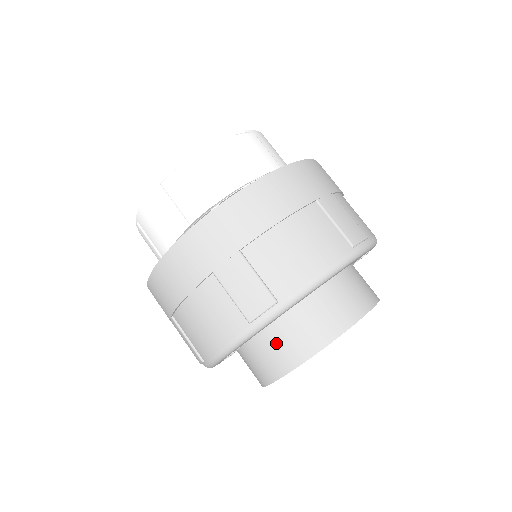
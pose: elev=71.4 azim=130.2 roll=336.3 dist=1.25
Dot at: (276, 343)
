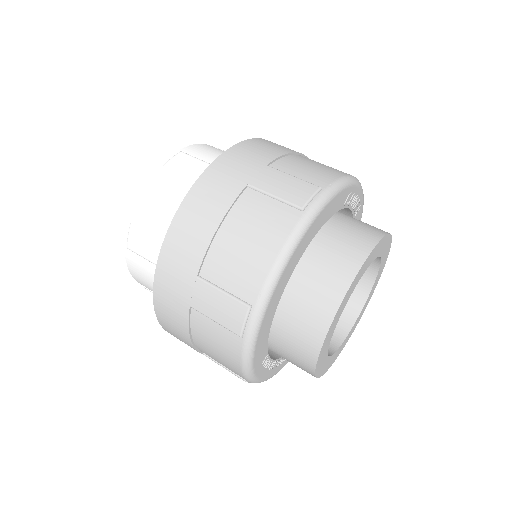
Dot at: (290, 338)
